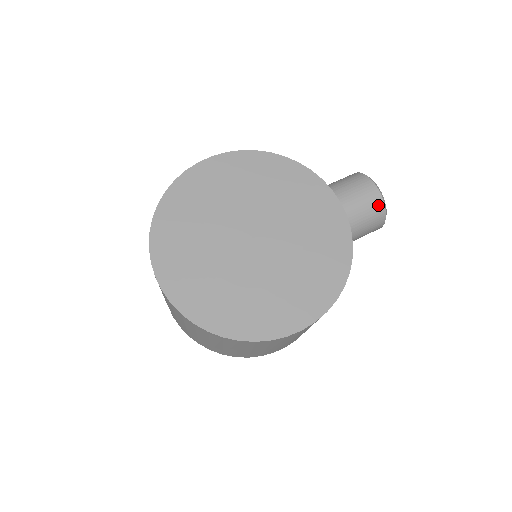
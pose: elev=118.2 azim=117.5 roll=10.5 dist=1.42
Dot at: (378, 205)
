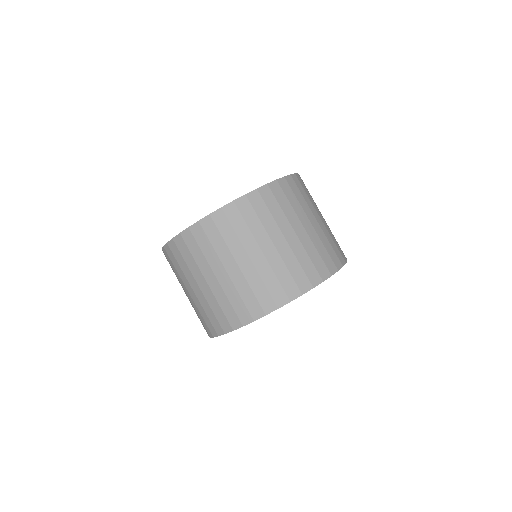
Dot at: occluded
